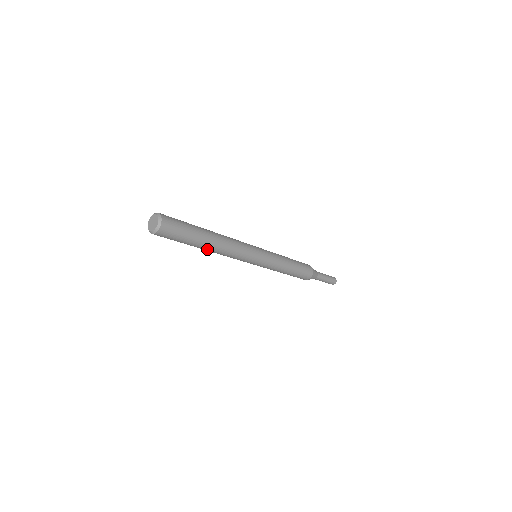
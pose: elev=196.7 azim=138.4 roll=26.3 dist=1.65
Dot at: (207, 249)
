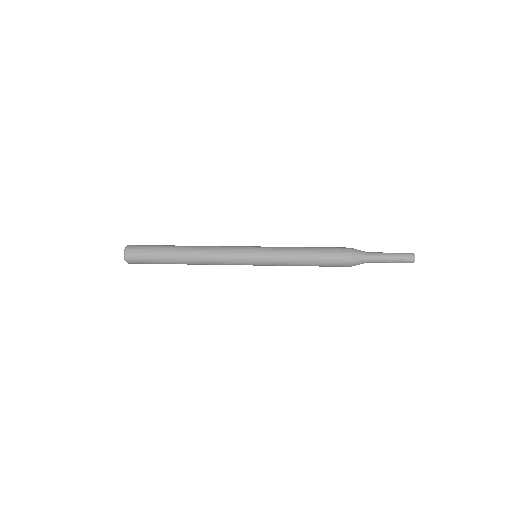
Dot at: occluded
